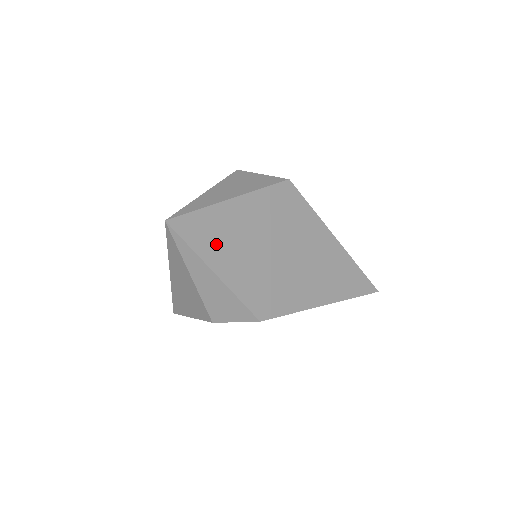
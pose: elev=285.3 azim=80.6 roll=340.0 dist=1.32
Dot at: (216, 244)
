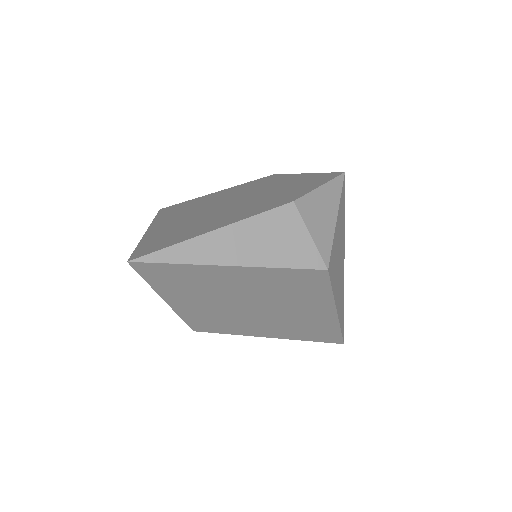
Dot at: (182, 287)
